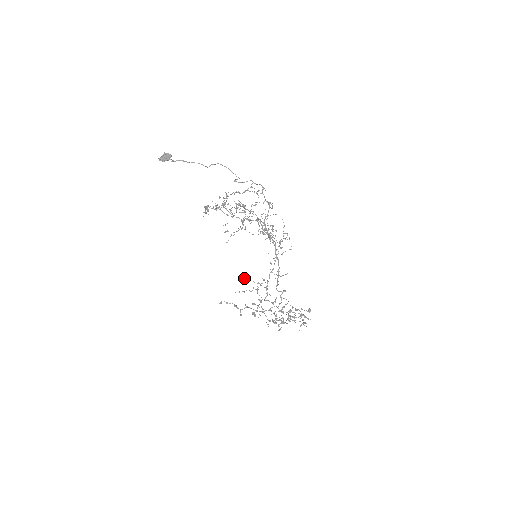
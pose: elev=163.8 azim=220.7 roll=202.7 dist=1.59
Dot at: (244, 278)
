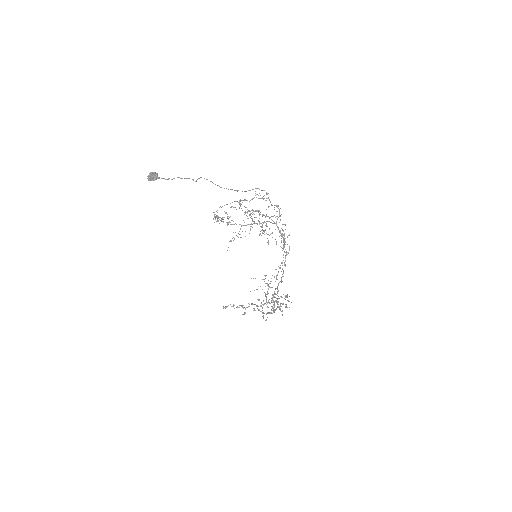
Dot at: occluded
